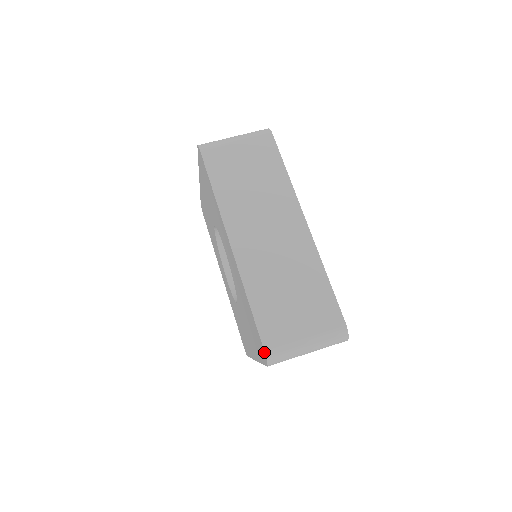
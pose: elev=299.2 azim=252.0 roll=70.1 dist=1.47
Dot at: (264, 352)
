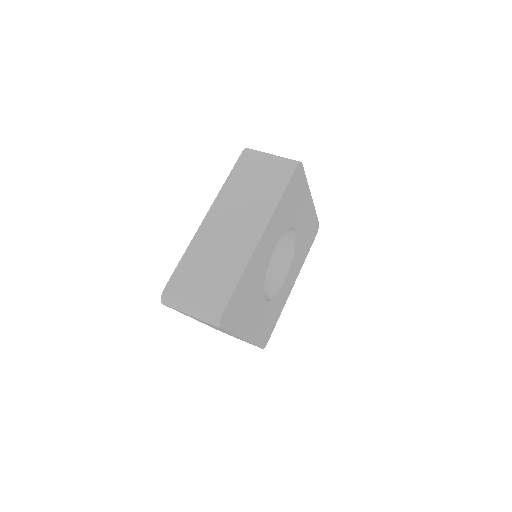
Dot at: (163, 291)
